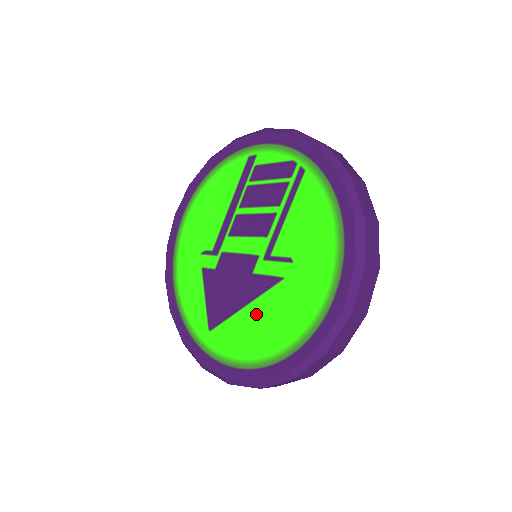
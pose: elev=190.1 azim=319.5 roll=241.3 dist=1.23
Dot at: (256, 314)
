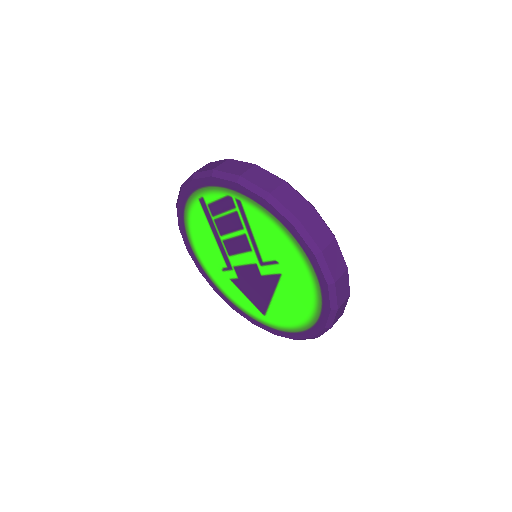
Dot at: (282, 300)
